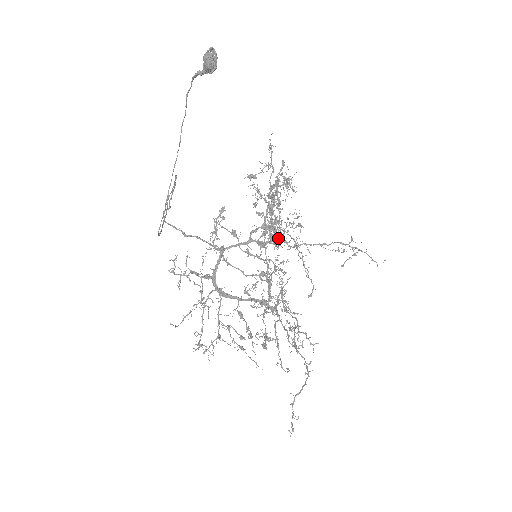
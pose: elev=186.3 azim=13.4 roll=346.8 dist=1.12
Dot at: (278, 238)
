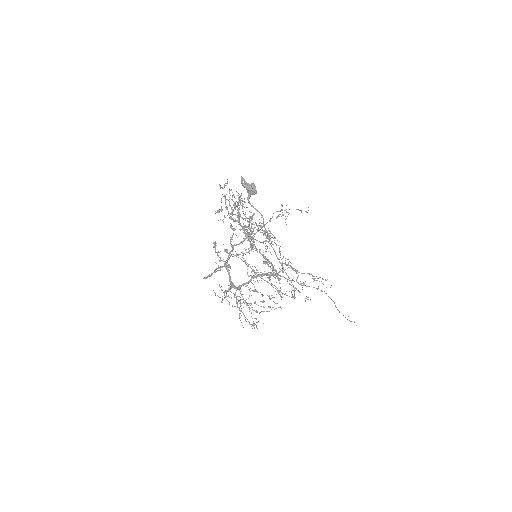
Dot at: occluded
